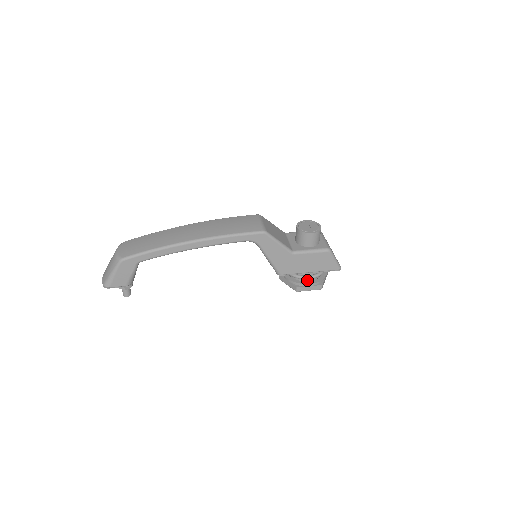
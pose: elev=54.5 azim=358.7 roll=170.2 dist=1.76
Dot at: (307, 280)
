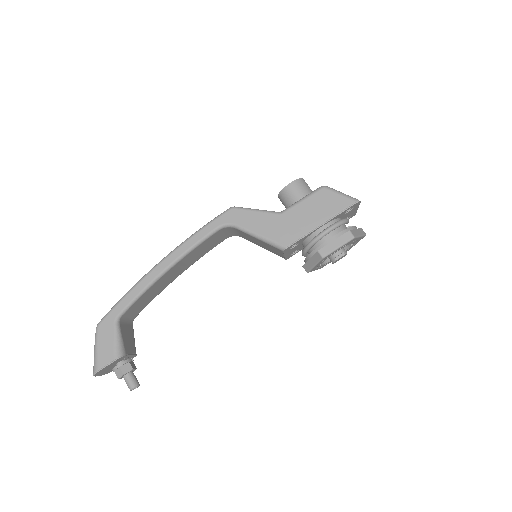
Dot at: occluded
